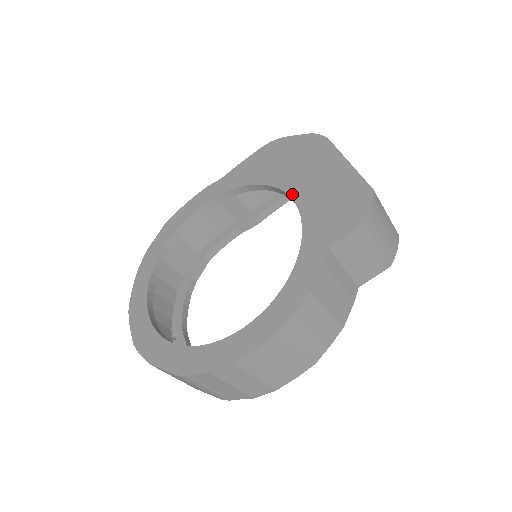
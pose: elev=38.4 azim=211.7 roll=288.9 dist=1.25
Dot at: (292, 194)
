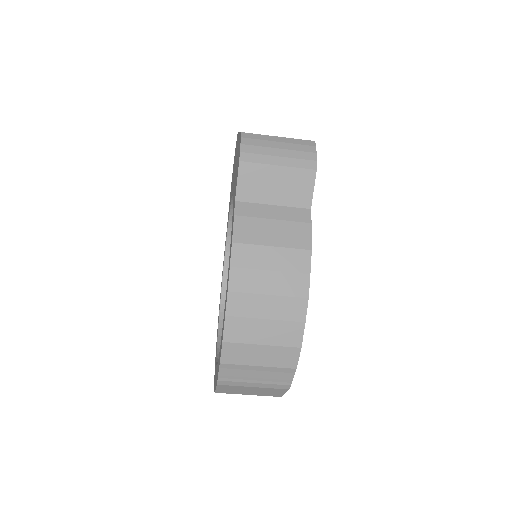
Dot at: occluded
